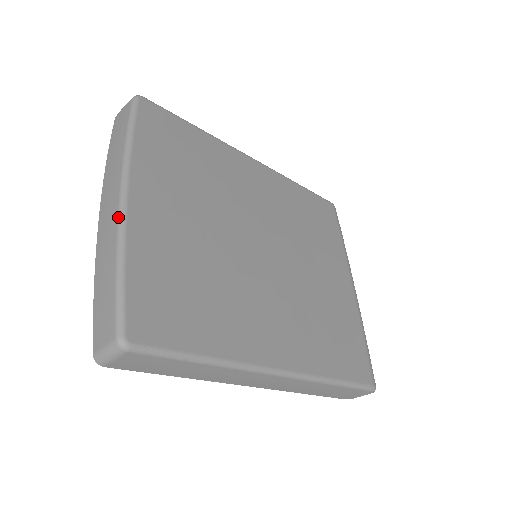
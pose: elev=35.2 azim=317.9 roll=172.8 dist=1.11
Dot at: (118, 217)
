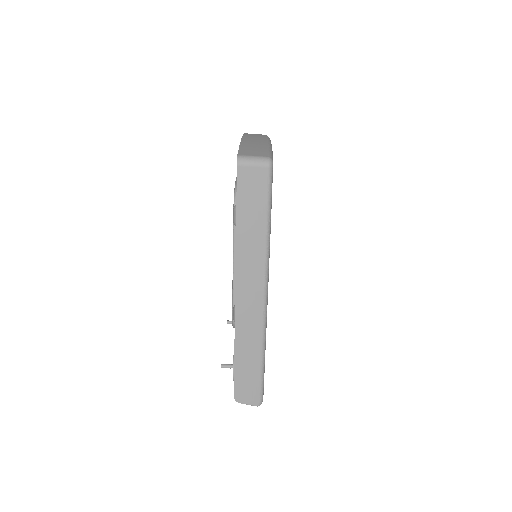
Dot at: (269, 141)
